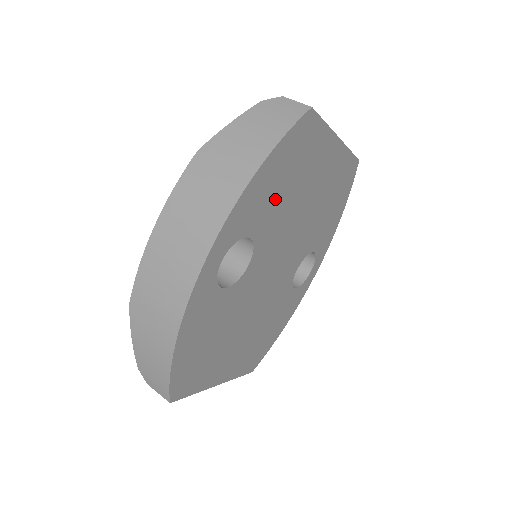
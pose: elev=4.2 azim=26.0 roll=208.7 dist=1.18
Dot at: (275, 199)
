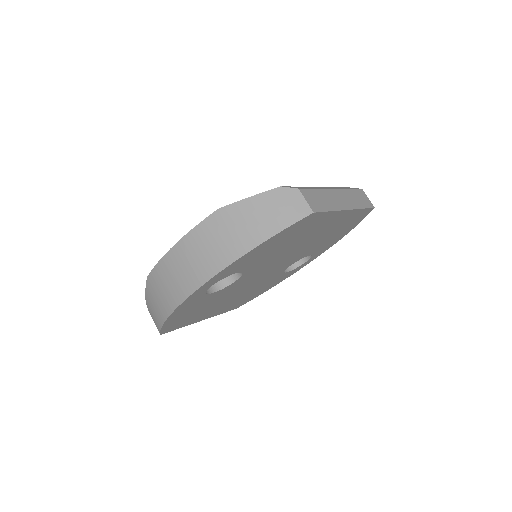
Dot at: (267, 253)
